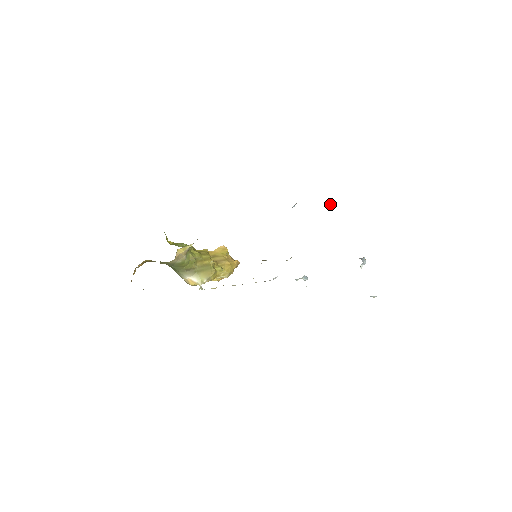
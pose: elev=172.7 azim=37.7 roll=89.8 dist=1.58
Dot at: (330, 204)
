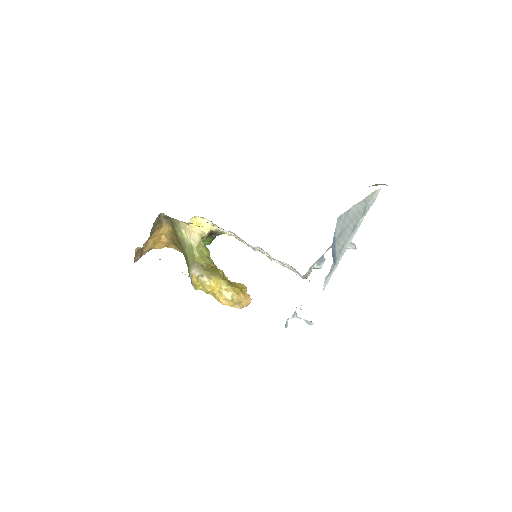
Dot at: occluded
